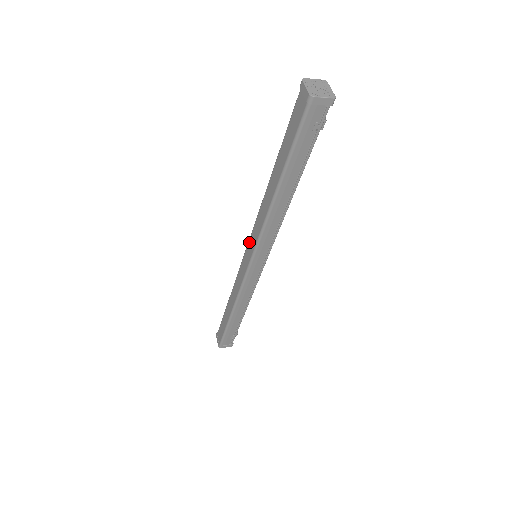
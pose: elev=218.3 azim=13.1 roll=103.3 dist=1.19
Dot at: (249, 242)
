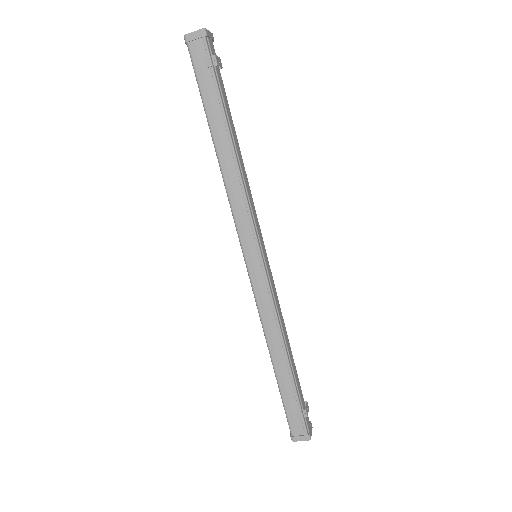
Dot at: occluded
